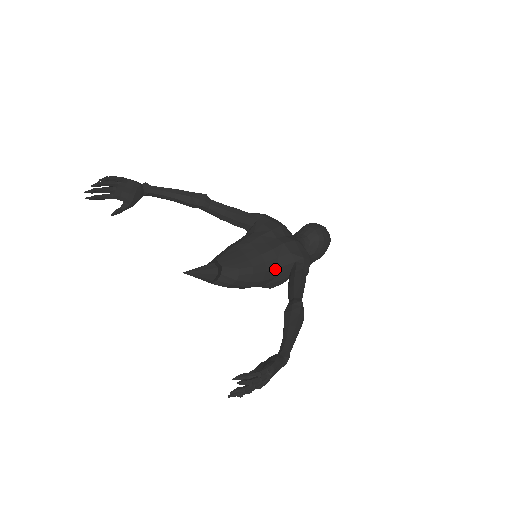
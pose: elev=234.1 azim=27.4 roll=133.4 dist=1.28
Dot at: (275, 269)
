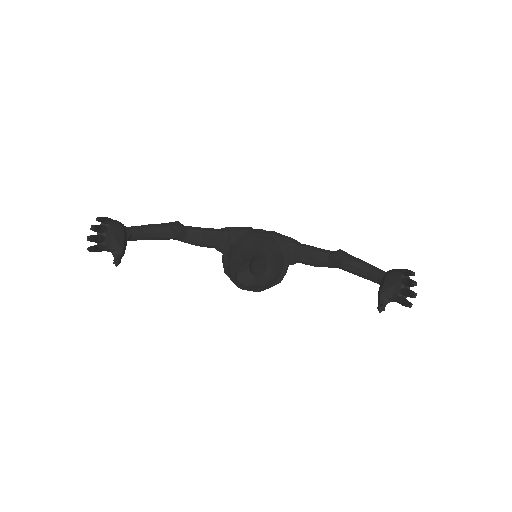
Dot at: (282, 255)
